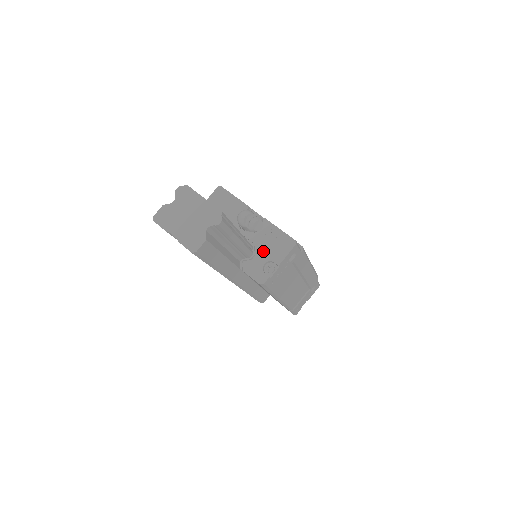
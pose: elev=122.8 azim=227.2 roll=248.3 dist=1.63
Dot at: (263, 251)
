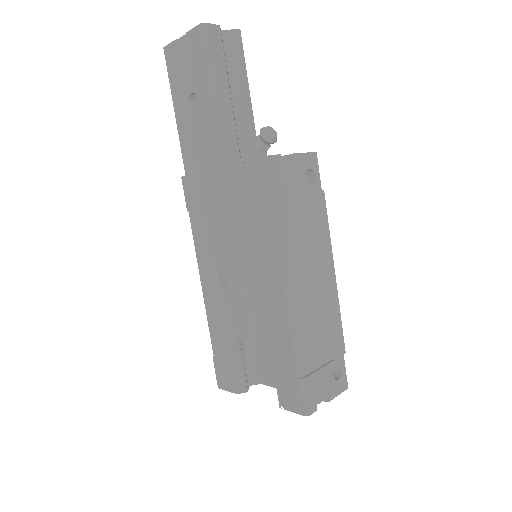
Dot at: occluded
